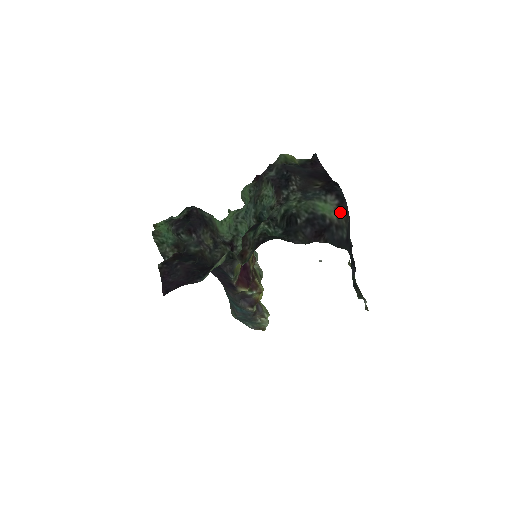
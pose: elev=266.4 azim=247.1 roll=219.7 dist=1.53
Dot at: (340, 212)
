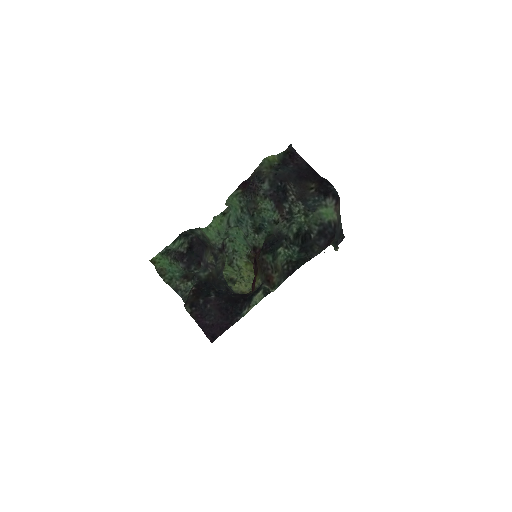
Dot at: (337, 209)
